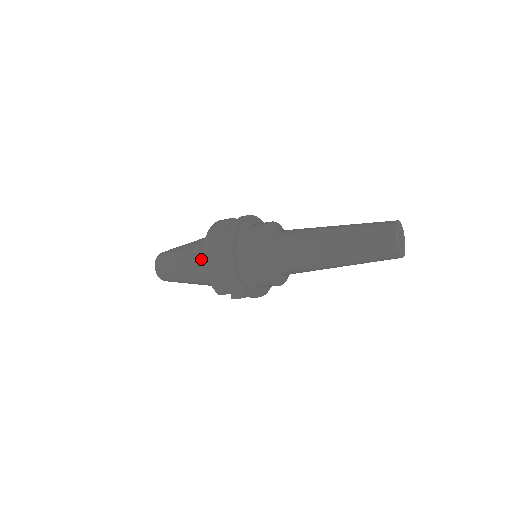
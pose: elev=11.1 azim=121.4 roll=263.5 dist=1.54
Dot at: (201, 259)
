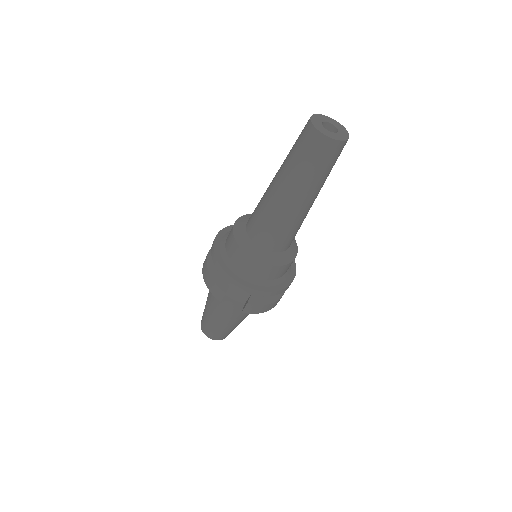
Dot at: occluded
